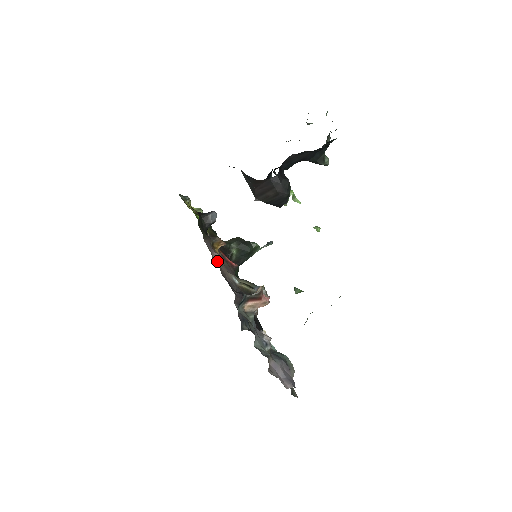
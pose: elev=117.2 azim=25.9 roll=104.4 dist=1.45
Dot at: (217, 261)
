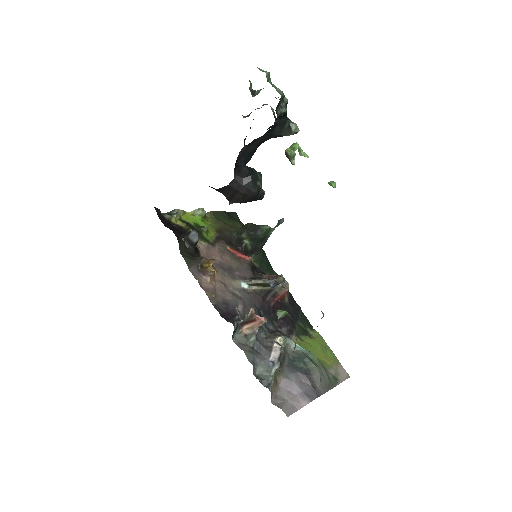
Dot at: (208, 285)
